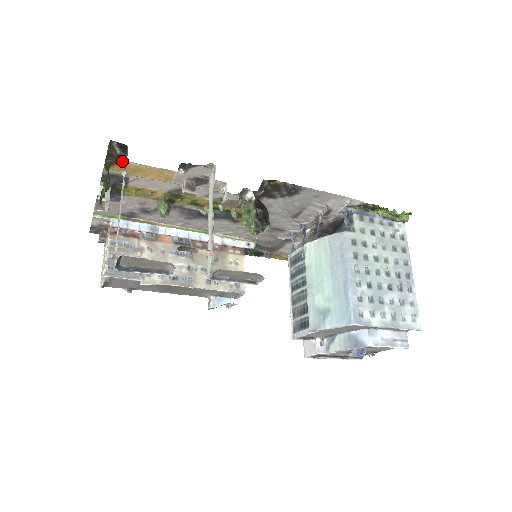
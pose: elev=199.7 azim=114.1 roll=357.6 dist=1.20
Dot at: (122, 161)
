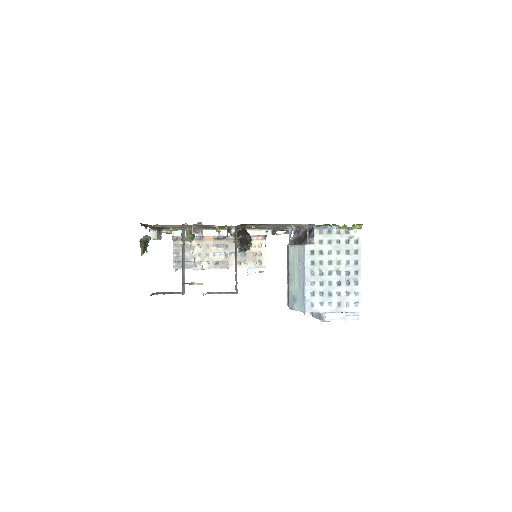
Dot at: (151, 226)
